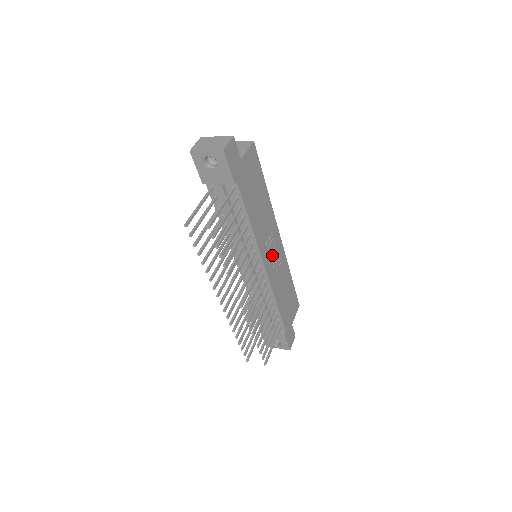
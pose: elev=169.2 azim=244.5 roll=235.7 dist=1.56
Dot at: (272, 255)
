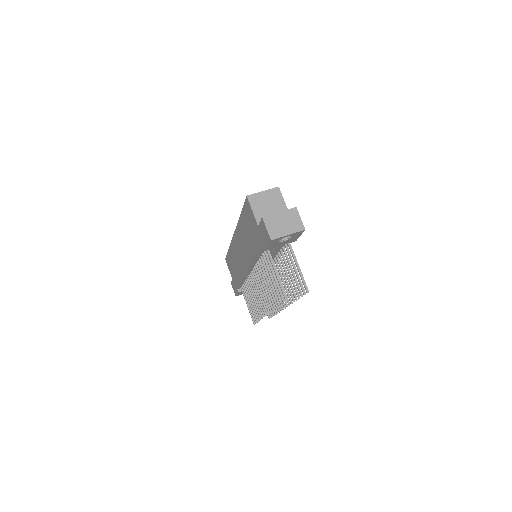
Dot at: occluded
